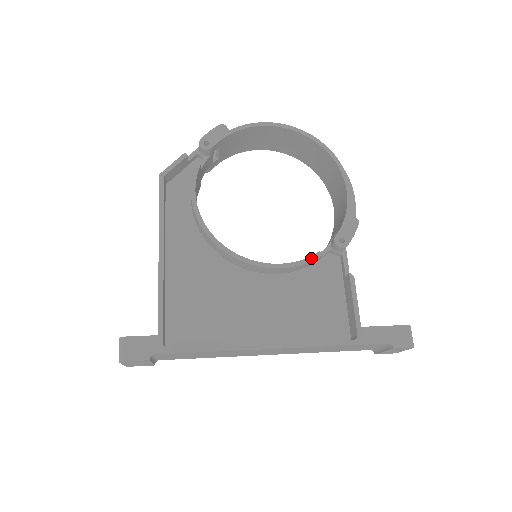
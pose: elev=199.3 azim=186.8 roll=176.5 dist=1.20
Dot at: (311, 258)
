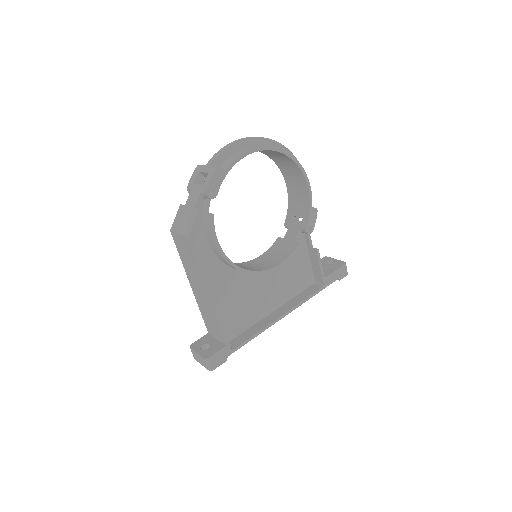
Dot at: (296, 250)
